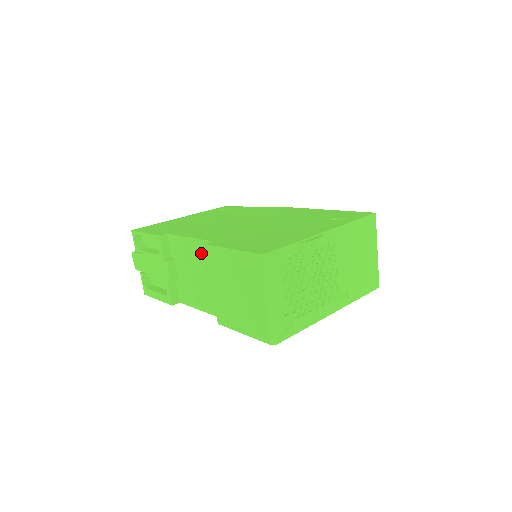
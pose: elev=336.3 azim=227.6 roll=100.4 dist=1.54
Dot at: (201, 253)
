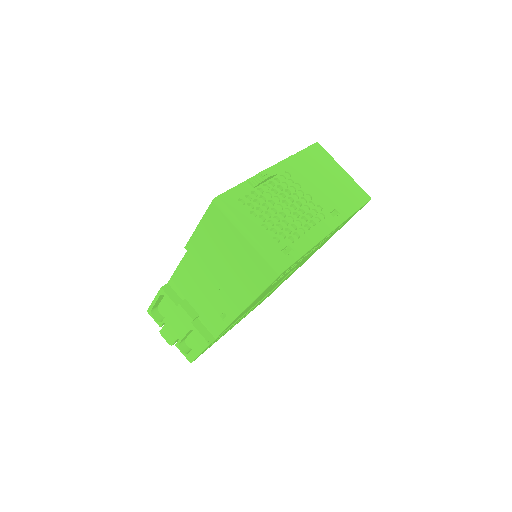
Dot at: (193, 266)
